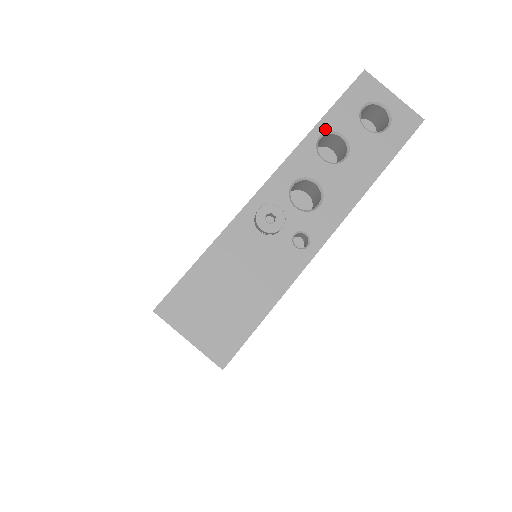
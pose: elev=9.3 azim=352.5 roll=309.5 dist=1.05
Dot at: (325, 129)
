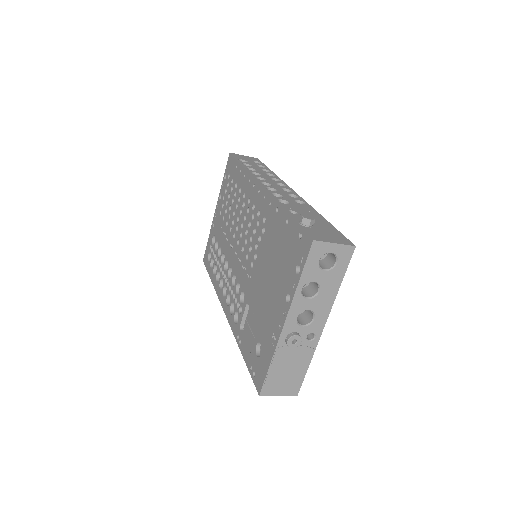
Dot at: (303, 285)
